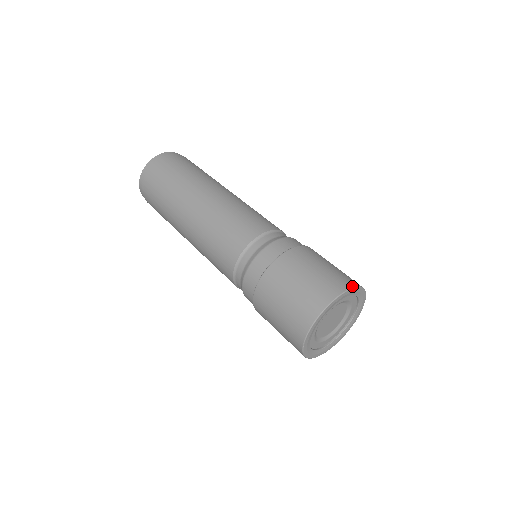
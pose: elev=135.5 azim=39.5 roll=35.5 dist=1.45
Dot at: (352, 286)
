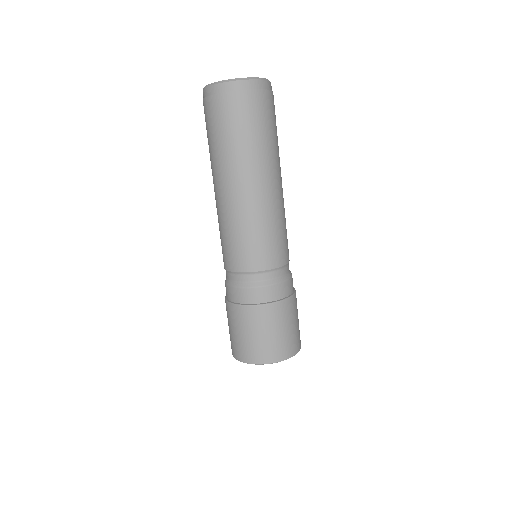
Dot at: (299, 350)
